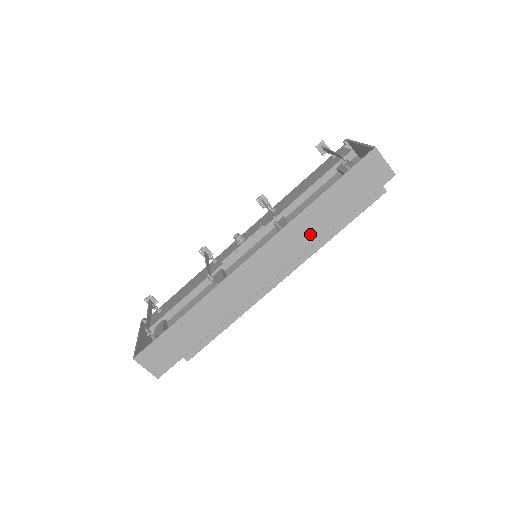
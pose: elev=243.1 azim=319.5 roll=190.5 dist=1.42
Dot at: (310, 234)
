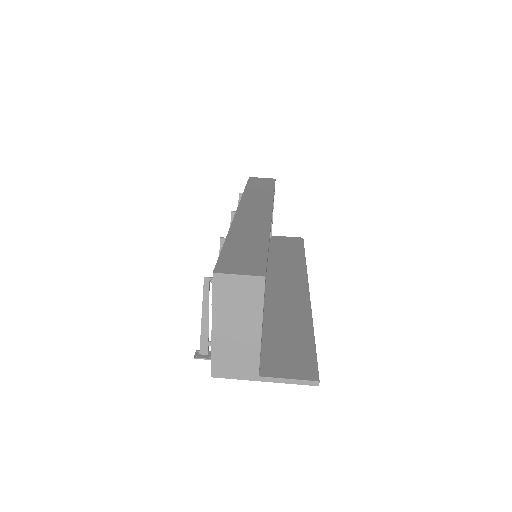
Dot at: (263, 196)
